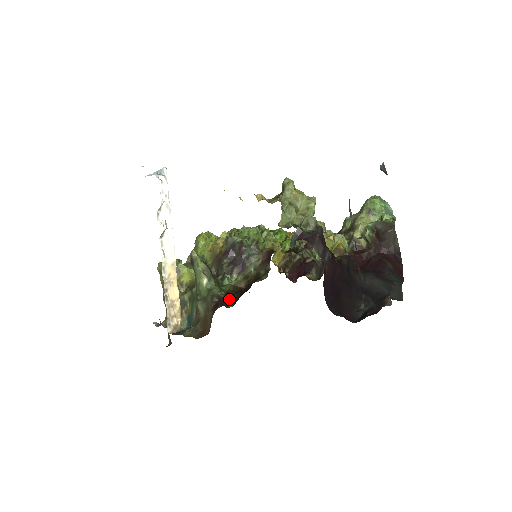
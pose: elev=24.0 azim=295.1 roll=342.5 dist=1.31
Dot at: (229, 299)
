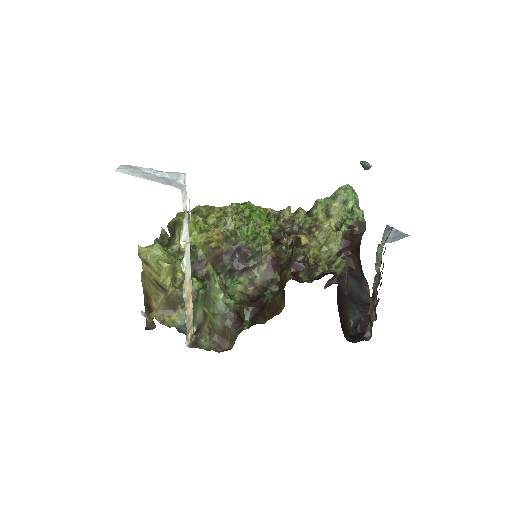
Dot at: (244, 312)
